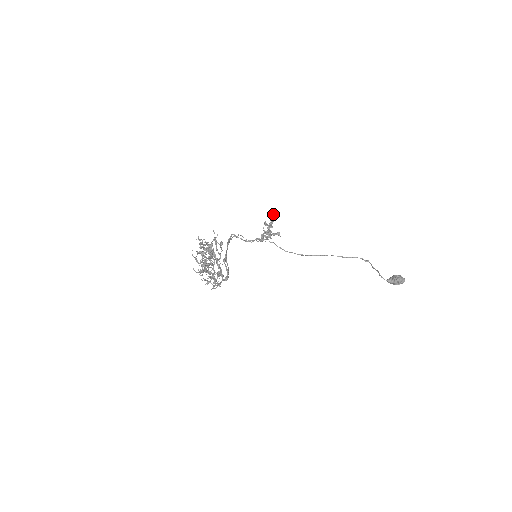
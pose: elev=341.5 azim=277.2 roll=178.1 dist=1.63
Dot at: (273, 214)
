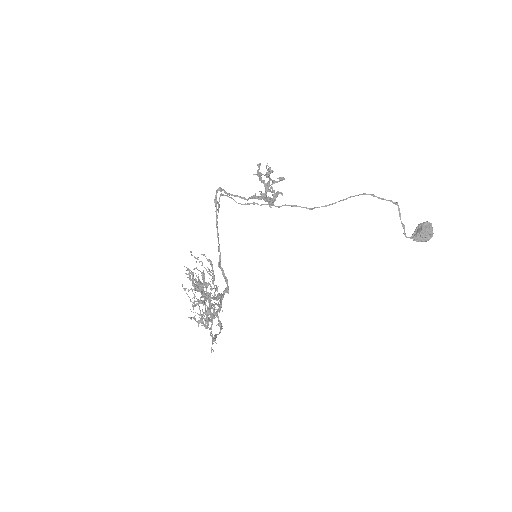
Dot at: (274, 194)
